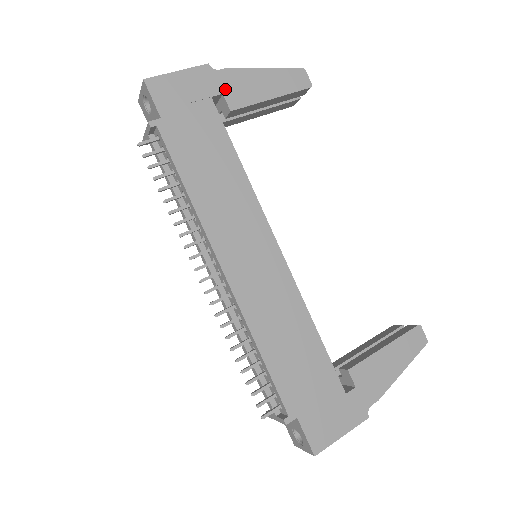
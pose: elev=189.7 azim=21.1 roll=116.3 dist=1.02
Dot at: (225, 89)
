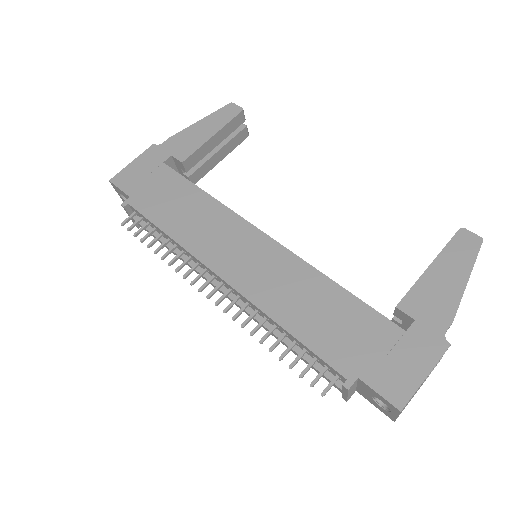
Dot at: (172, 152)
